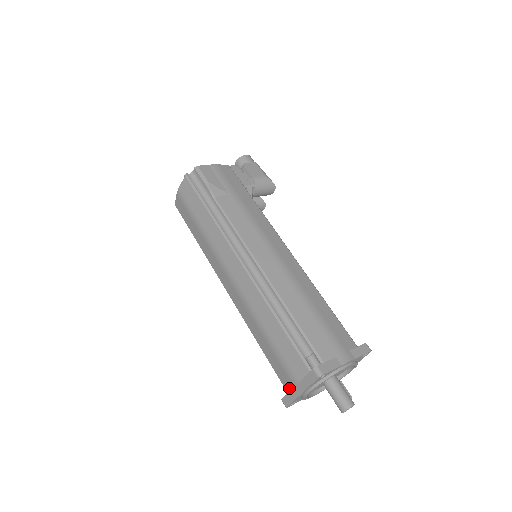
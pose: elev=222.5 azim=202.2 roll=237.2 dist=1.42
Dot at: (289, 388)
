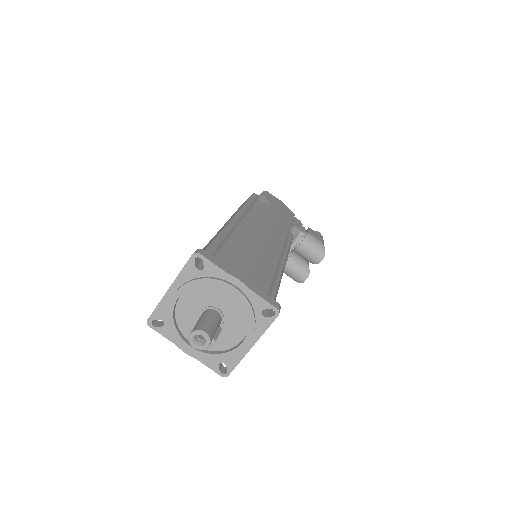
Dot at: occluded
